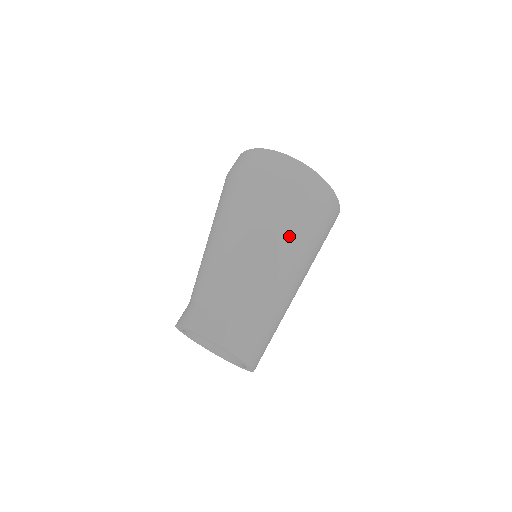
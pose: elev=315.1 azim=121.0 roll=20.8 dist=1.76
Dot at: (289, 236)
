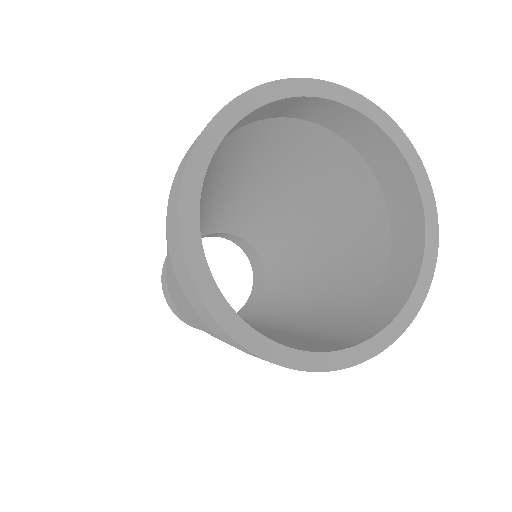
Dot at: (217, 338)
